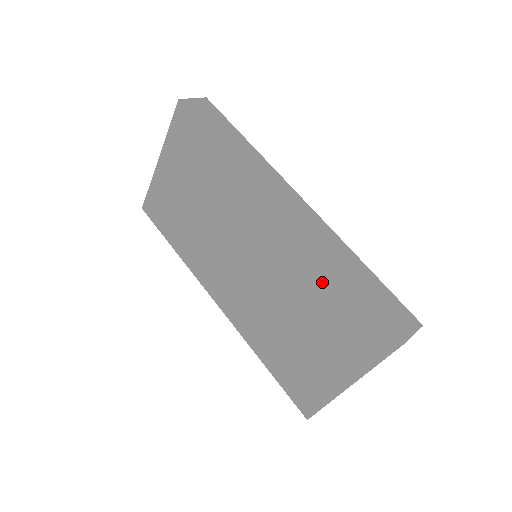
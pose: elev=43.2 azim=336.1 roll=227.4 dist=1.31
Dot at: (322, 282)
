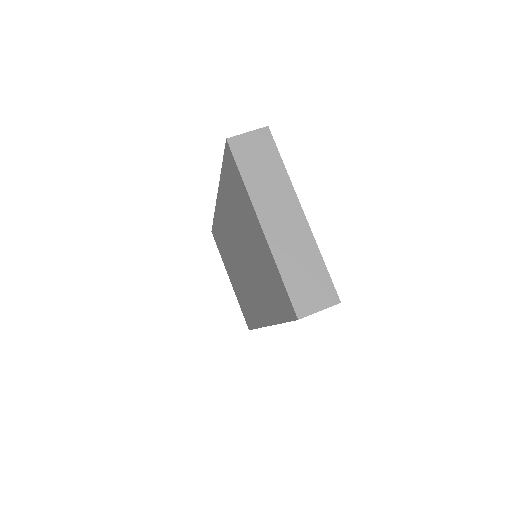
Dot at: (227, 193)
